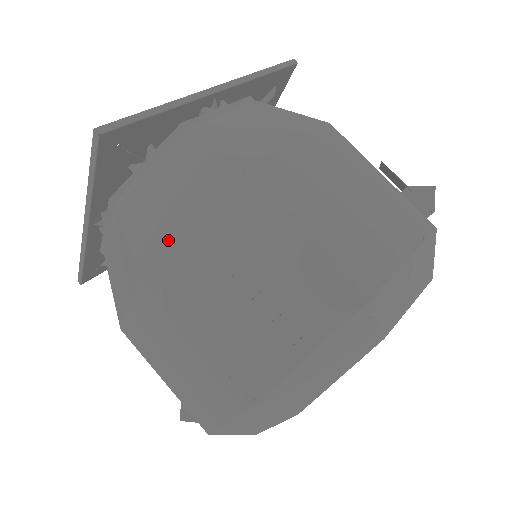
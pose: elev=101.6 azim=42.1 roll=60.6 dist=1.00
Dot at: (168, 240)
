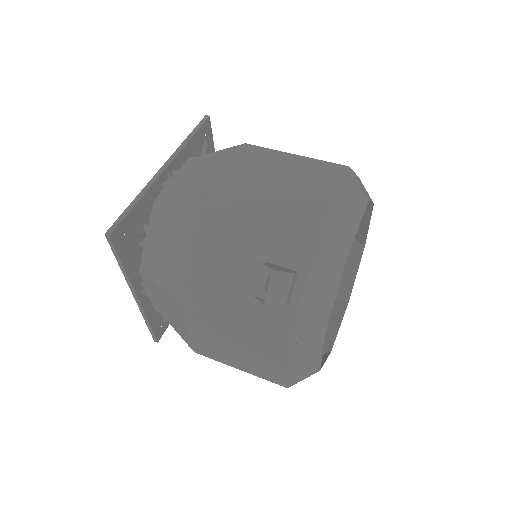
Dot at: occluded
